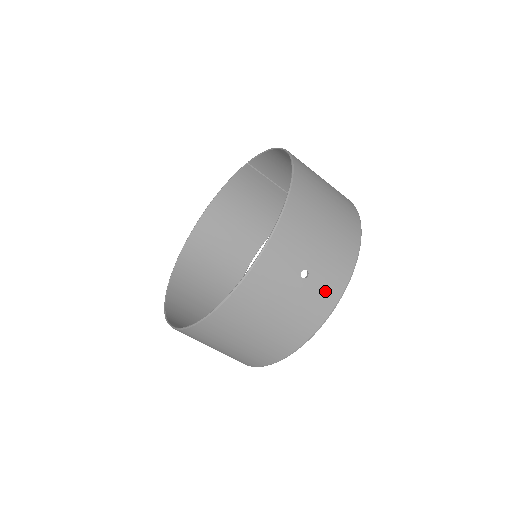
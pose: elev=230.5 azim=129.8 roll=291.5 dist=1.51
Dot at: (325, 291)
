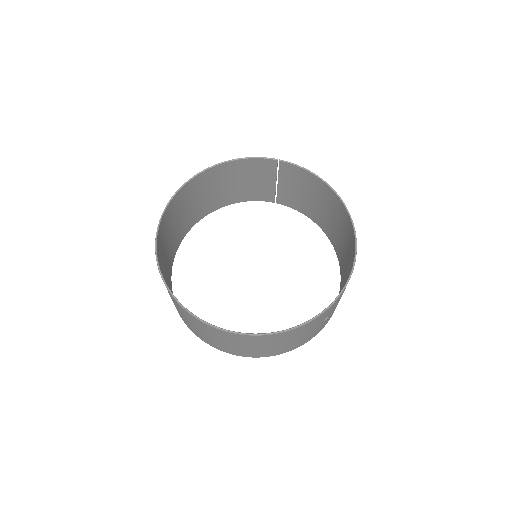
Dot at: occluded
